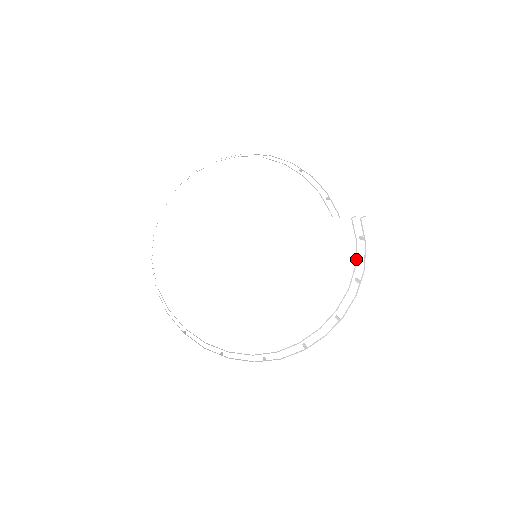
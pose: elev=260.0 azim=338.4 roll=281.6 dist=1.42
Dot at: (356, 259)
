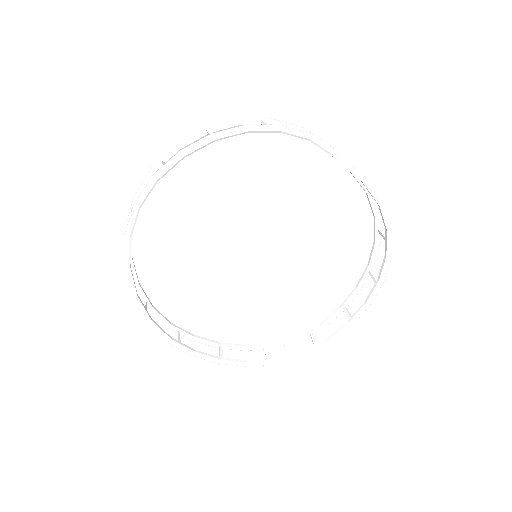
Dot at: (372, 211)
